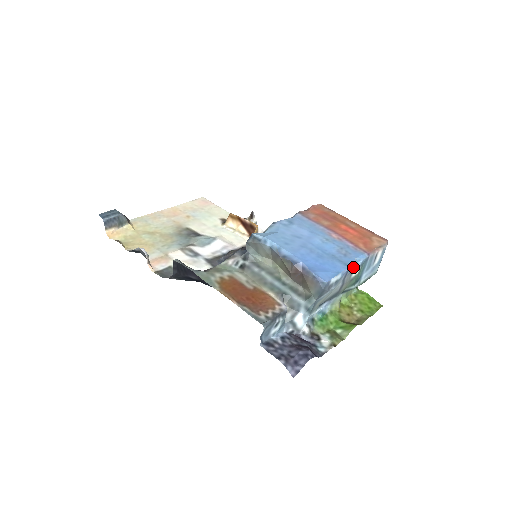
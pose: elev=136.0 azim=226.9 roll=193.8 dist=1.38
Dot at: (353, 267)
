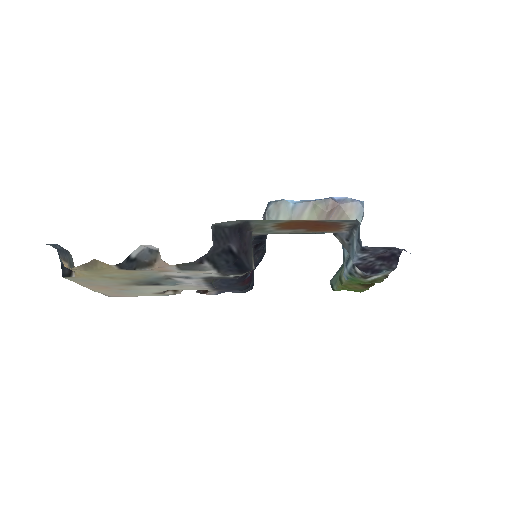
Dot at: occluded
